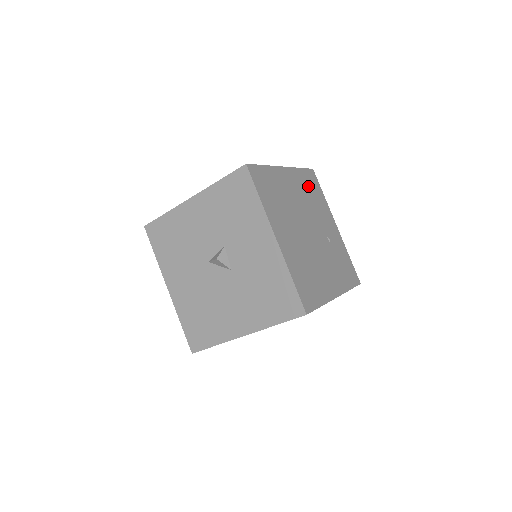
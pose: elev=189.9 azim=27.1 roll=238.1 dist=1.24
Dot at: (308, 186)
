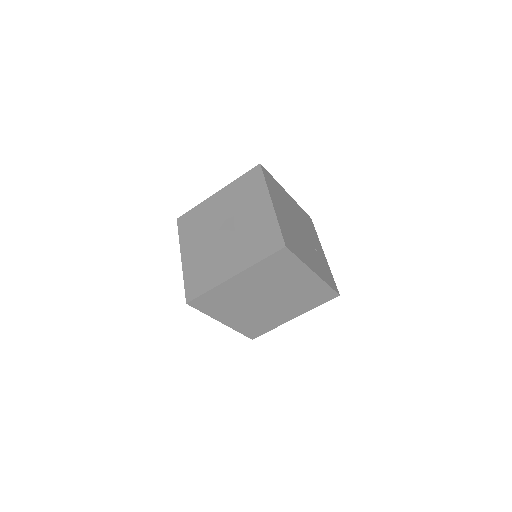
Dot at: (305, 218)
